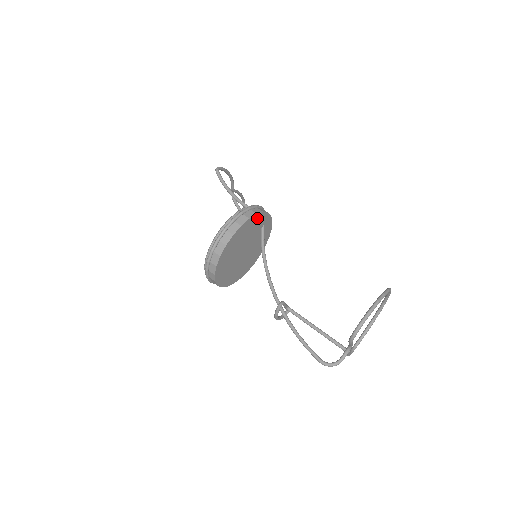
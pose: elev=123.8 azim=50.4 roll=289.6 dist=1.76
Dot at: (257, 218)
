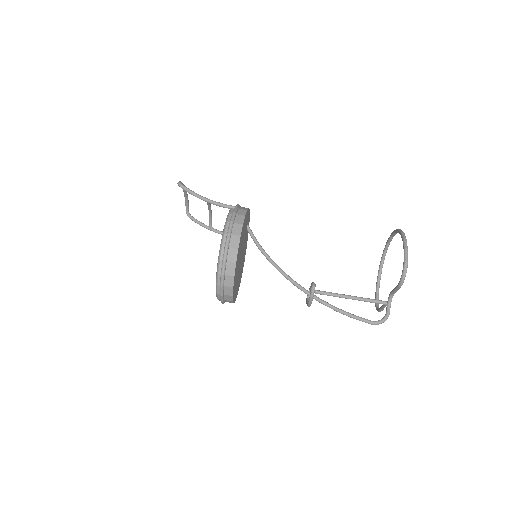
Dot at: (246, 216)
